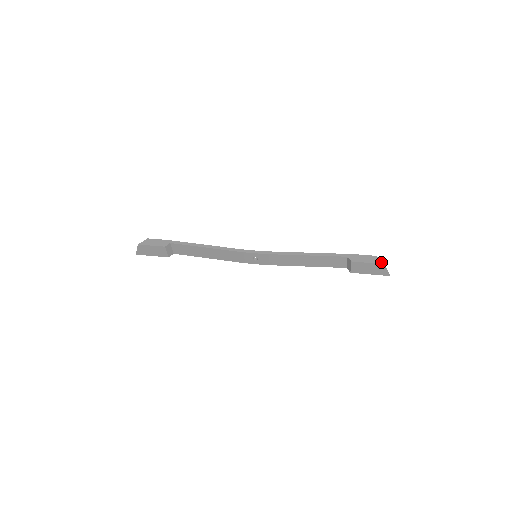
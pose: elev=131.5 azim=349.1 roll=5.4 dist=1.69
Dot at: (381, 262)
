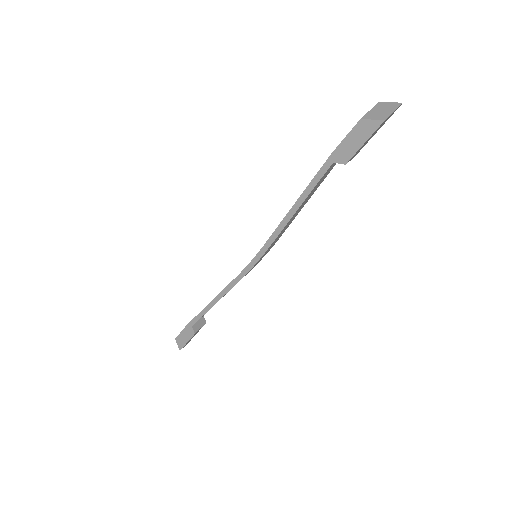
Dot at: (377, 123)
